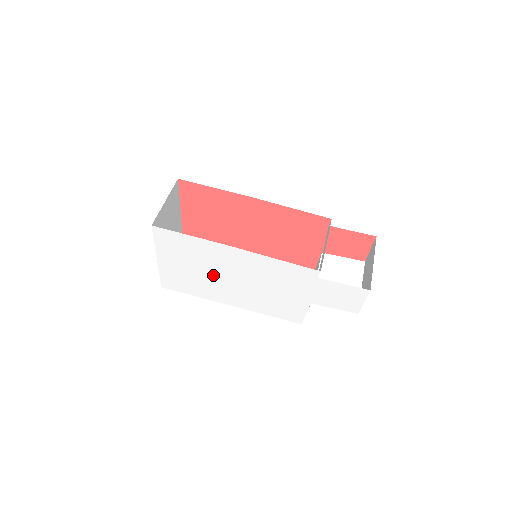
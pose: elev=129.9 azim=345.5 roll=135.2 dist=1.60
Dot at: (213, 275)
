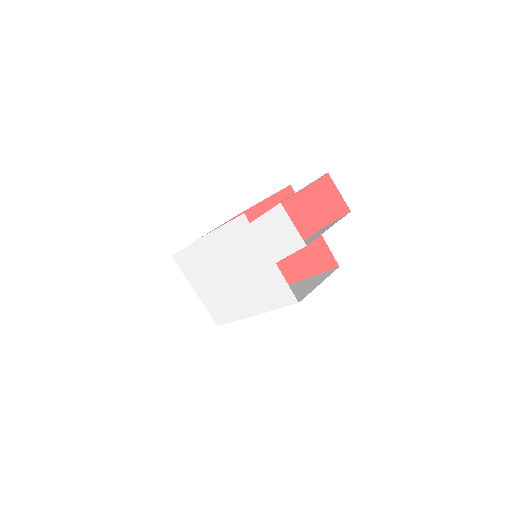
Dot at: (220, 283)
